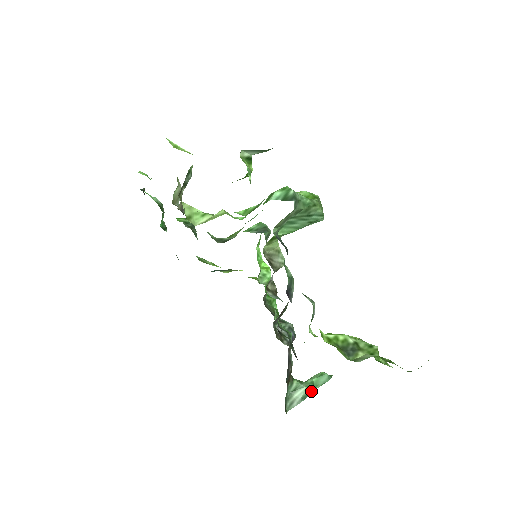
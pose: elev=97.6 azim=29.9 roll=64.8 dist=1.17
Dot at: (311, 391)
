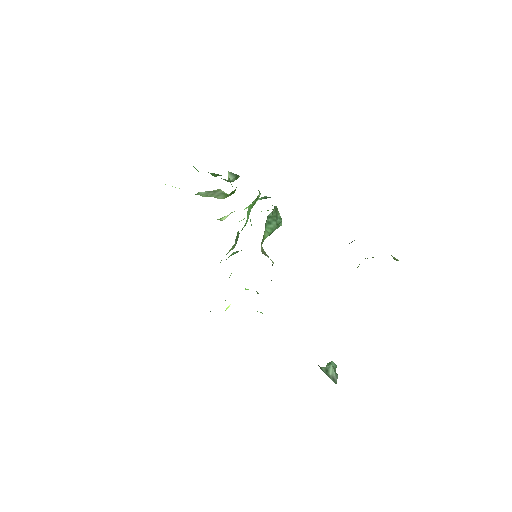
Dot at: occluded
